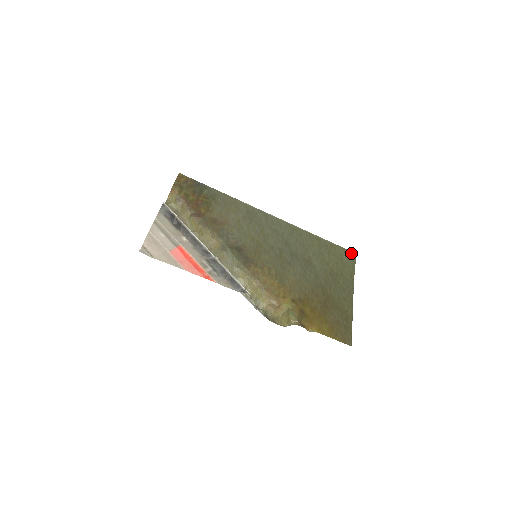
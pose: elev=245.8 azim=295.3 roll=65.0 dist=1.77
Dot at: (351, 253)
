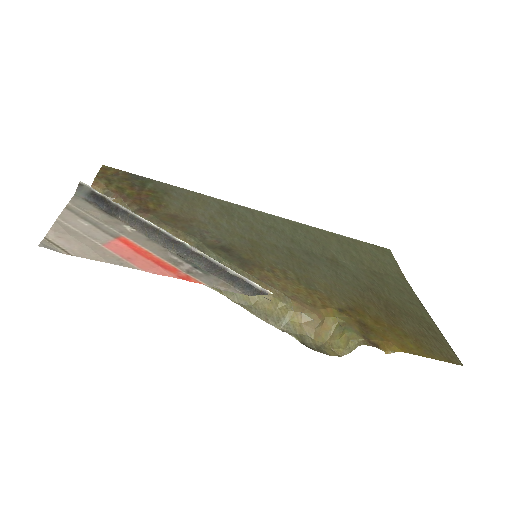
Dot at: (383, 249)
